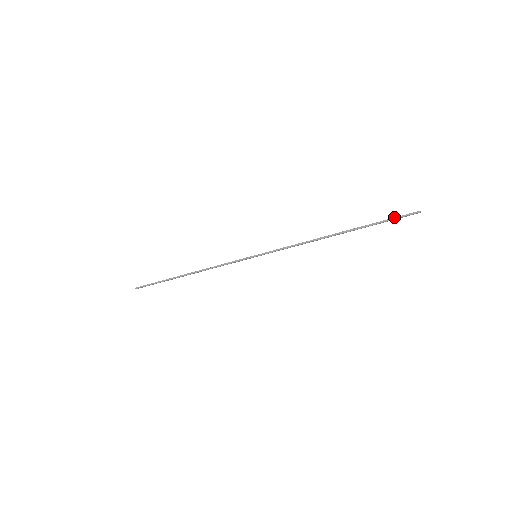
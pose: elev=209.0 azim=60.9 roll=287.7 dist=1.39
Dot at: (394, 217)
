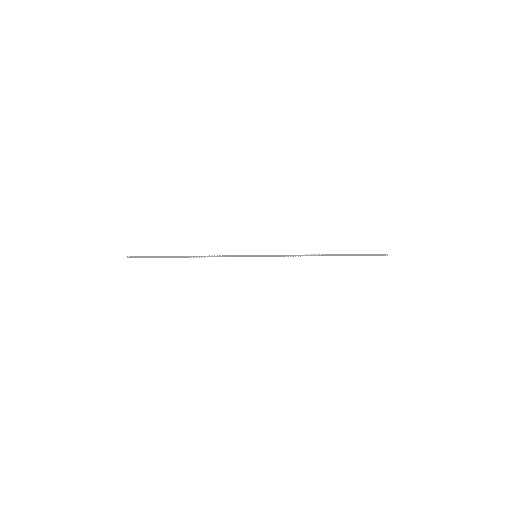
Dot at: (370, 255)
